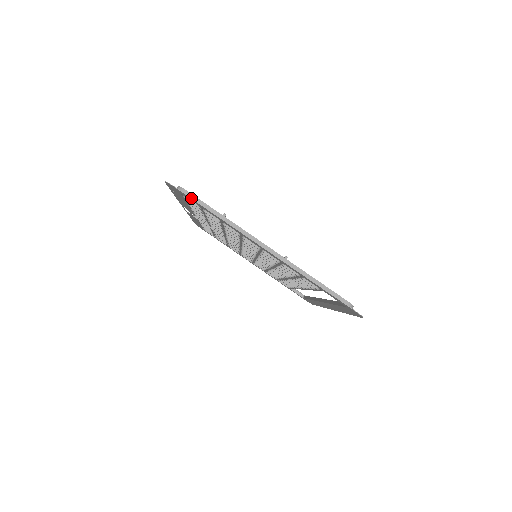
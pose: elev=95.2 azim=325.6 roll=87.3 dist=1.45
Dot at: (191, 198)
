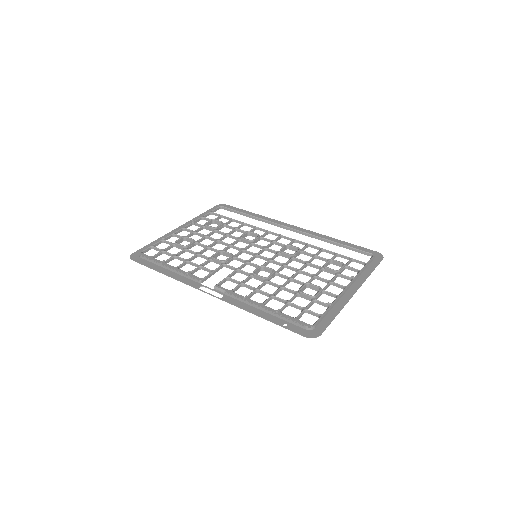
Dot at: occluded
